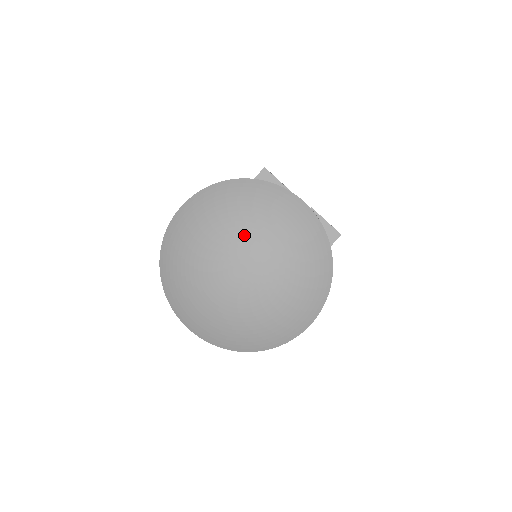
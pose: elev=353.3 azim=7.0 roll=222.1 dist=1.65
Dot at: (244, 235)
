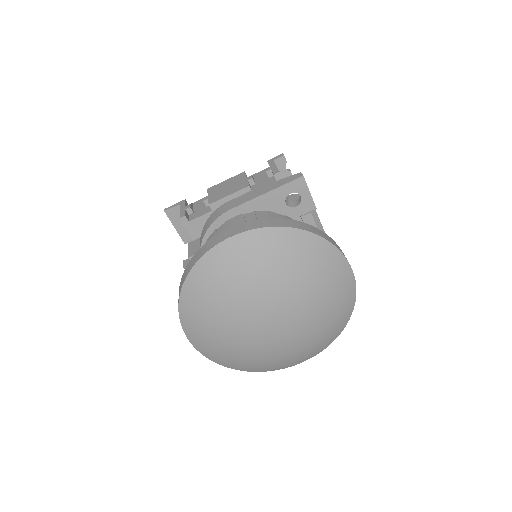
Dot at: (292, 294)
